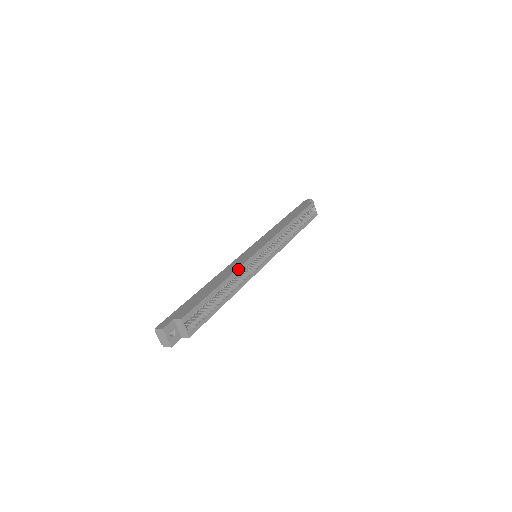
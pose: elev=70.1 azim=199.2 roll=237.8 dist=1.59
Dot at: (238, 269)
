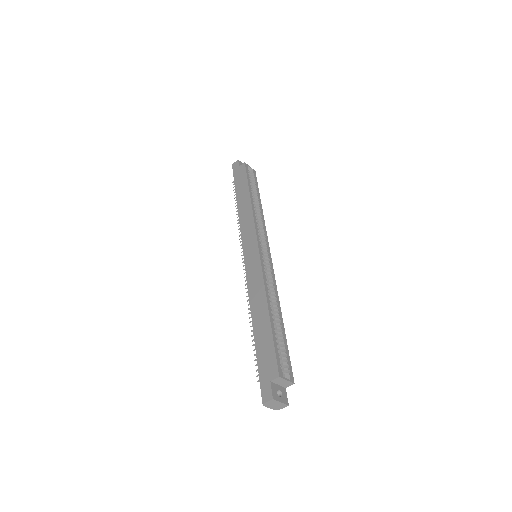
Dot at: (264, 284)
